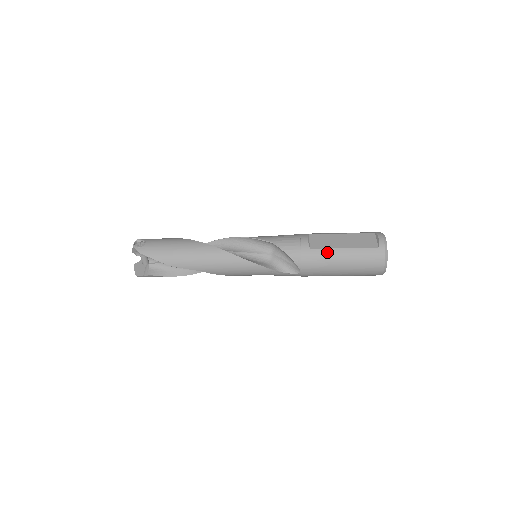
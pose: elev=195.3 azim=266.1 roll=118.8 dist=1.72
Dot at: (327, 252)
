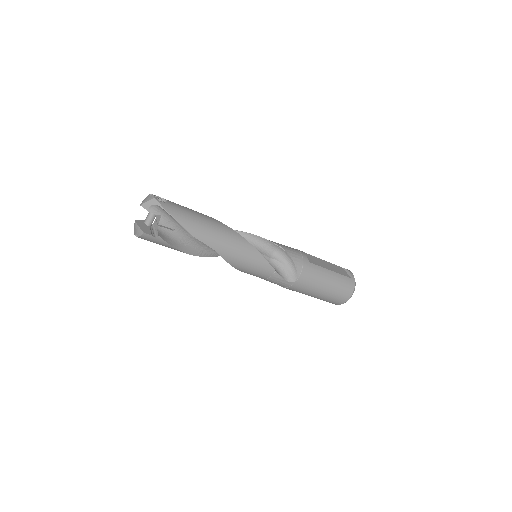
Dot at: (320, 269)
